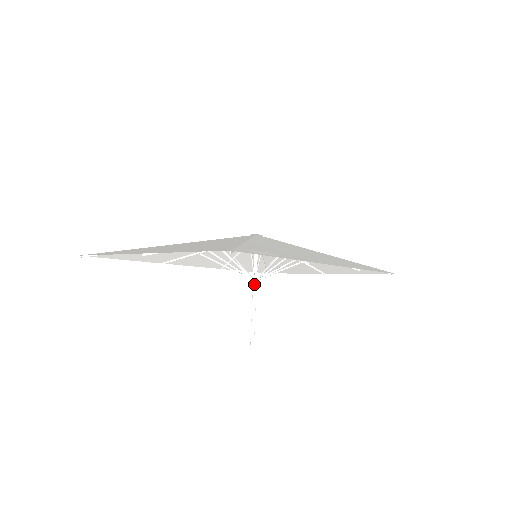
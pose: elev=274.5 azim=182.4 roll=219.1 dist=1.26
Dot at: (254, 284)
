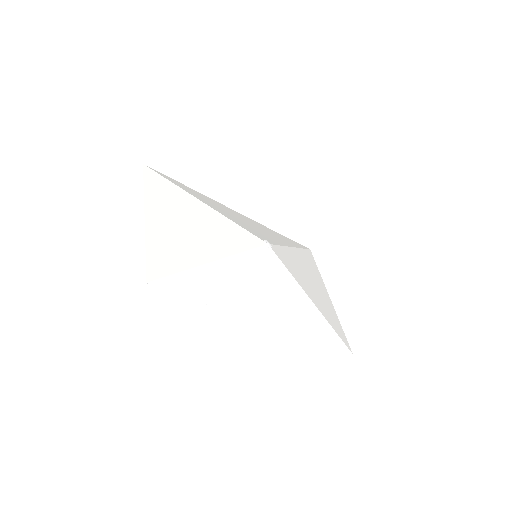
Dot at: occluded
